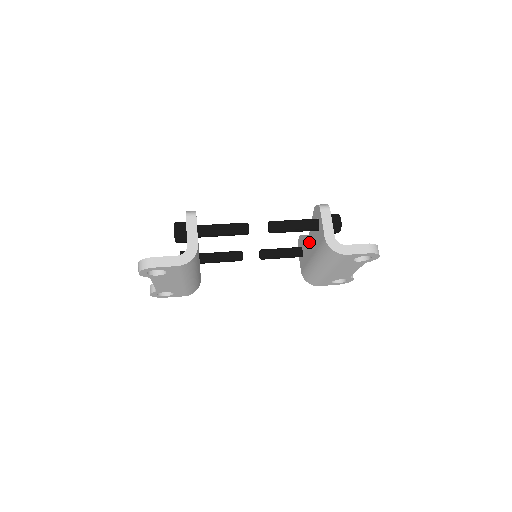
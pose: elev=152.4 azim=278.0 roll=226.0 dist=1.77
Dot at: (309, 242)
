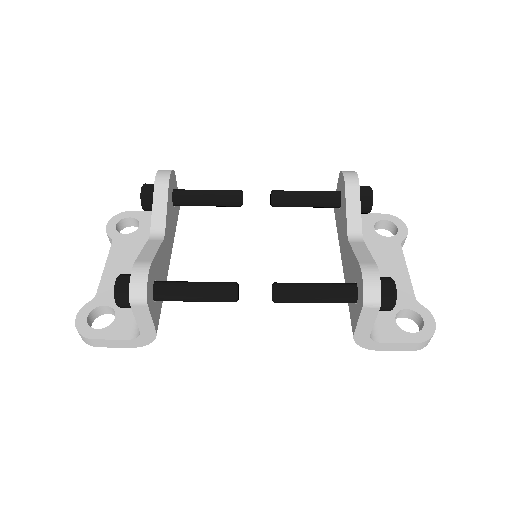
Dot at: (345, 246)
